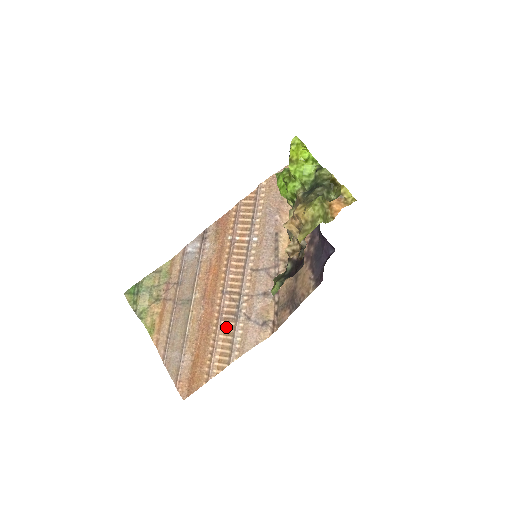
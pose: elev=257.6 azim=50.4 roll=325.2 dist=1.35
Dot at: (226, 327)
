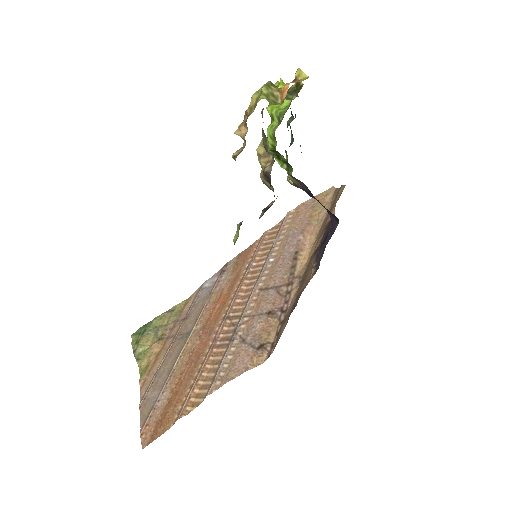
Dot at: (216, 355)
